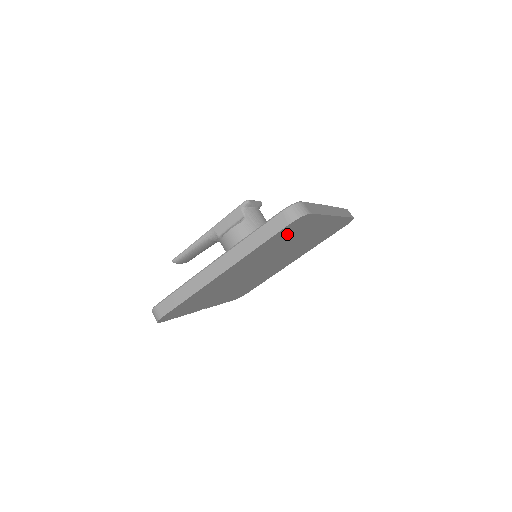
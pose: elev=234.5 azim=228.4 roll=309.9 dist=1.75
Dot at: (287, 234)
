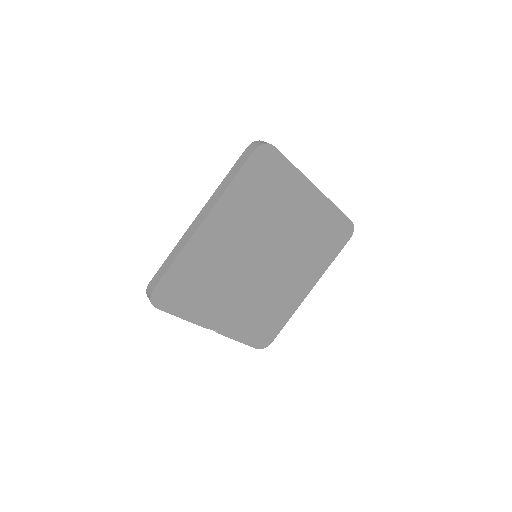
Dot at: (262, 181)
